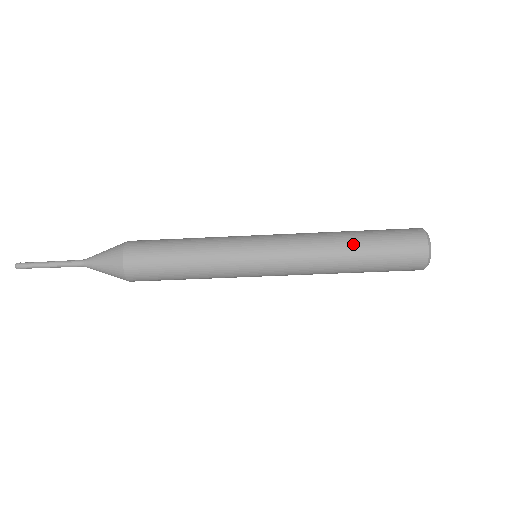
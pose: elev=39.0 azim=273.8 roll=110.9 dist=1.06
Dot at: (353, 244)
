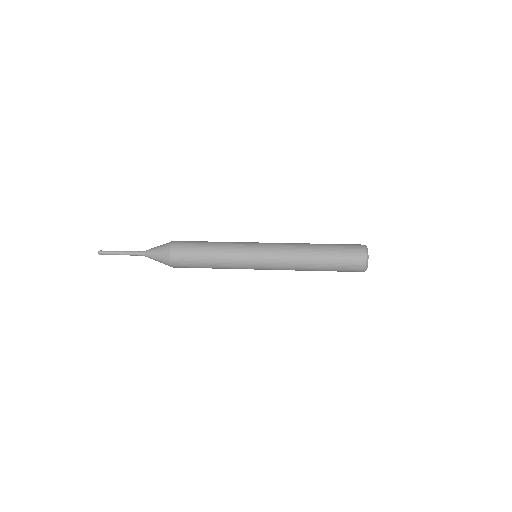
Dot at: (318, 270)
